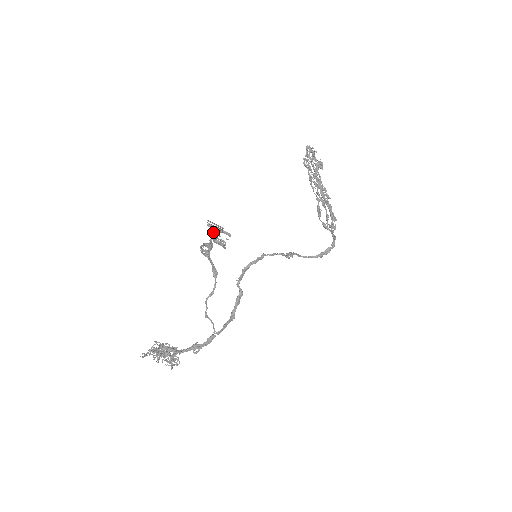
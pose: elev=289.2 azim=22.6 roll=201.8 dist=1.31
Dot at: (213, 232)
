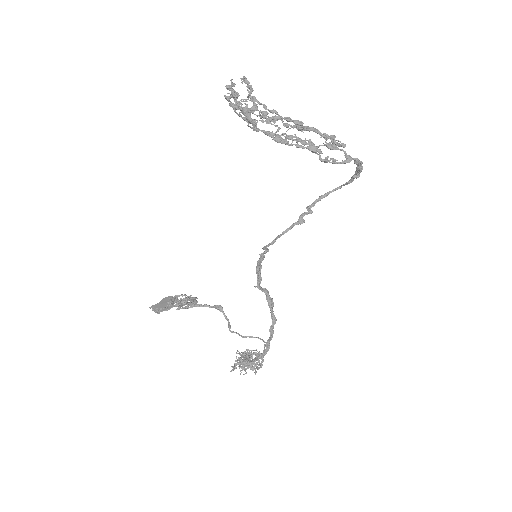
Dot at: occluded
